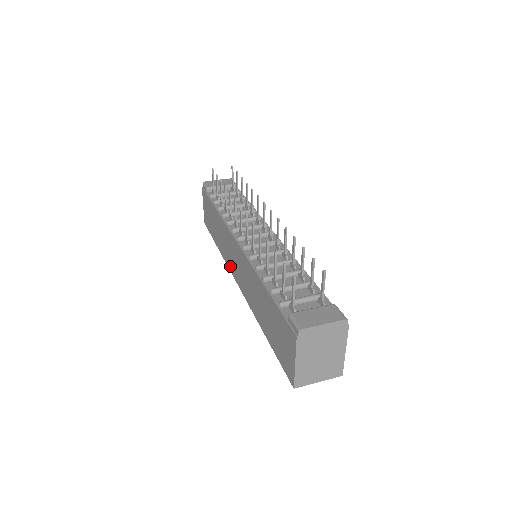
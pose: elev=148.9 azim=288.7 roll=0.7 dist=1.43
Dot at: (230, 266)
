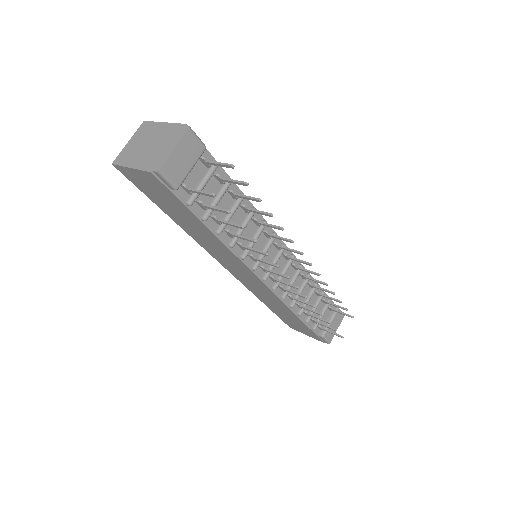
Dot at: (214, 256)
